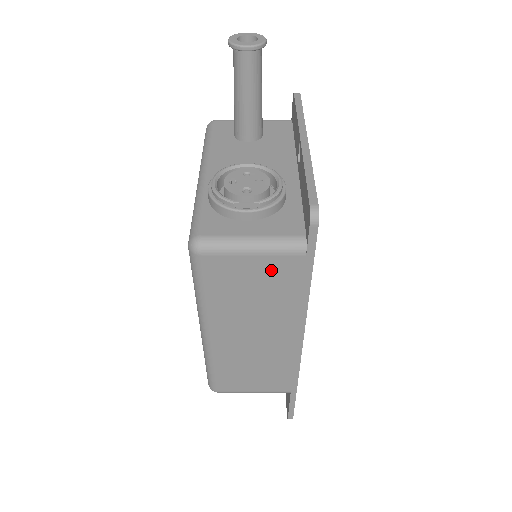
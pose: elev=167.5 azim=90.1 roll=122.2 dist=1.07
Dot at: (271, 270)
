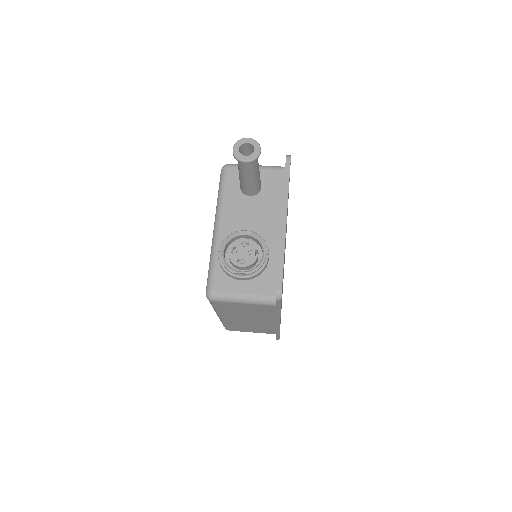
Dot at: (256, 307)
